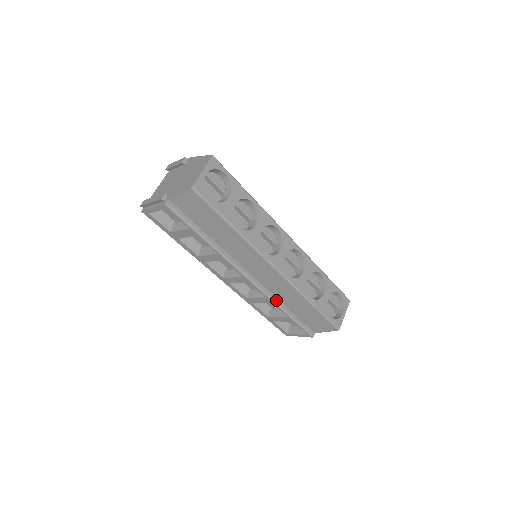
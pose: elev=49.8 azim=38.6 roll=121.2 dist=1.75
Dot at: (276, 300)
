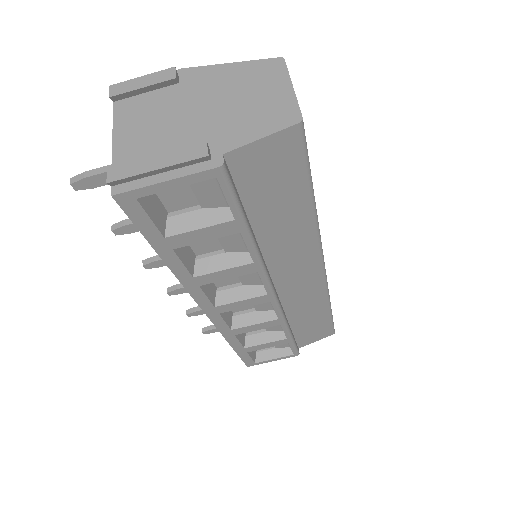
Dot at: (286, 318)
